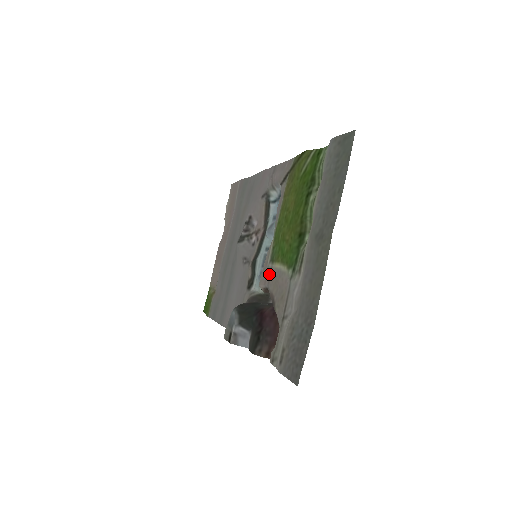
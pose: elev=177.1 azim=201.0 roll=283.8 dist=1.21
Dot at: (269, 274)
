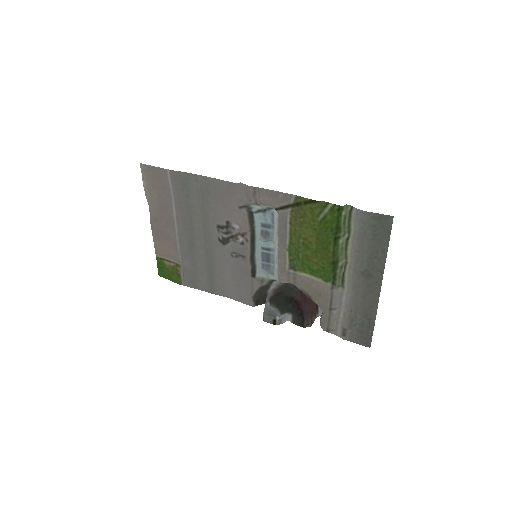
Dot at: (293, 277)
